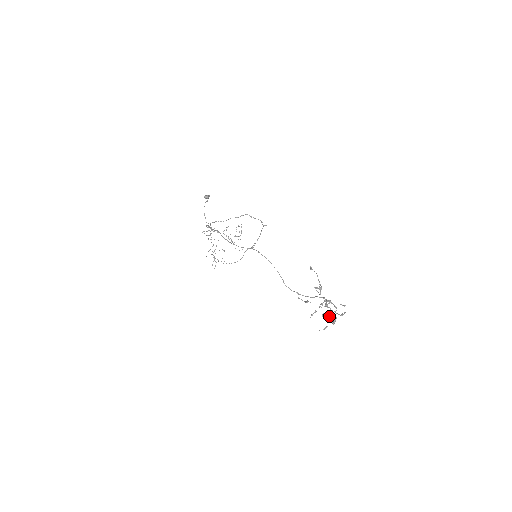
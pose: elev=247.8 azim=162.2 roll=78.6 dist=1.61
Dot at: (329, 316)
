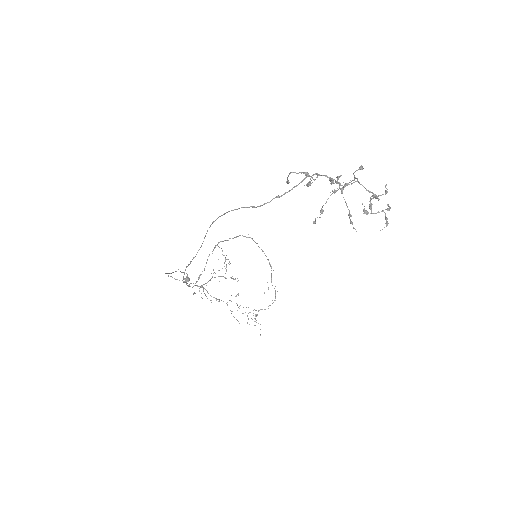
Dot at: (370, 204)
